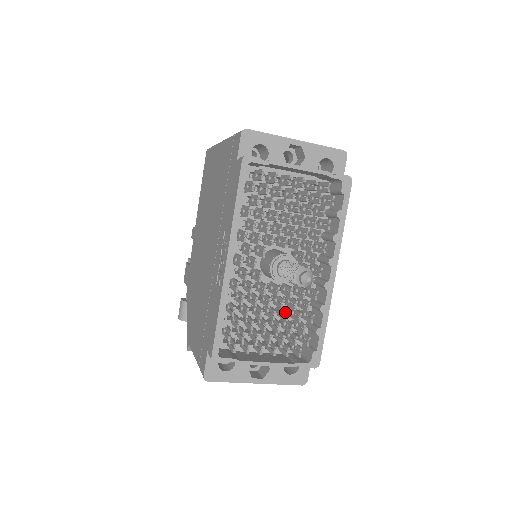
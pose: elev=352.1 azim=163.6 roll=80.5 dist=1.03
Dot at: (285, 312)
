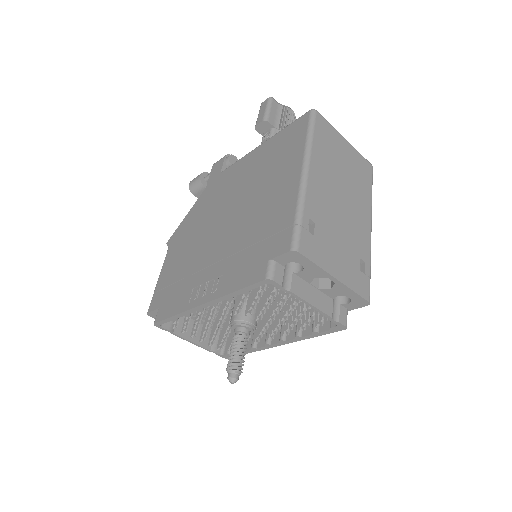
Dot at: (227, 333)
